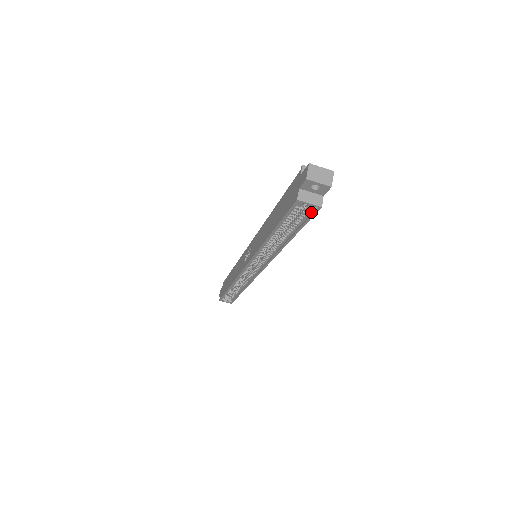
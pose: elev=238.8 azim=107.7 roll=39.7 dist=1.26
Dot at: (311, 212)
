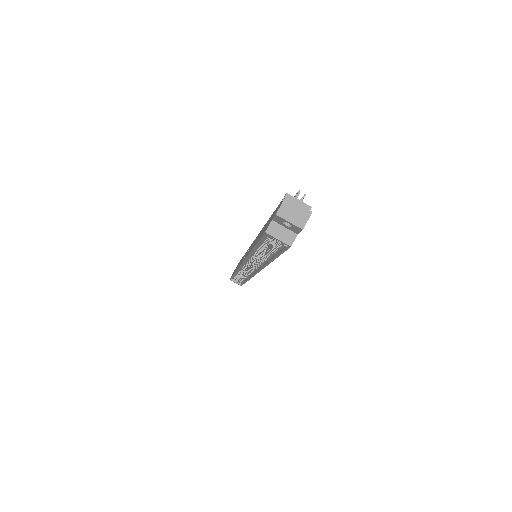
Dot at: (284, 246)
